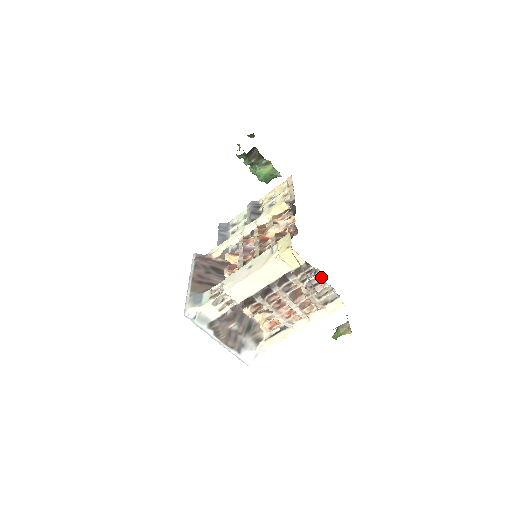
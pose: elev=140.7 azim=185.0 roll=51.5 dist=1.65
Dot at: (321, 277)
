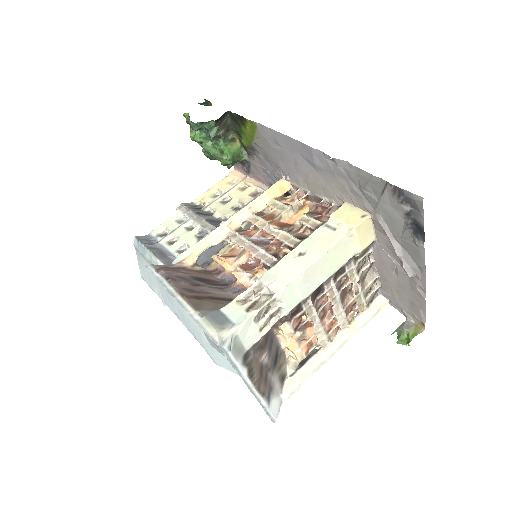
Dot at: occluded
